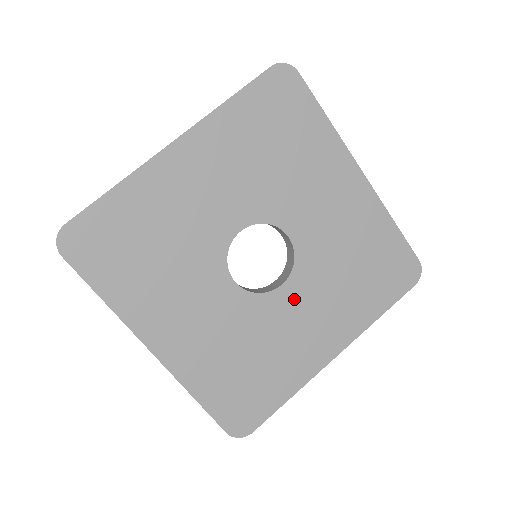
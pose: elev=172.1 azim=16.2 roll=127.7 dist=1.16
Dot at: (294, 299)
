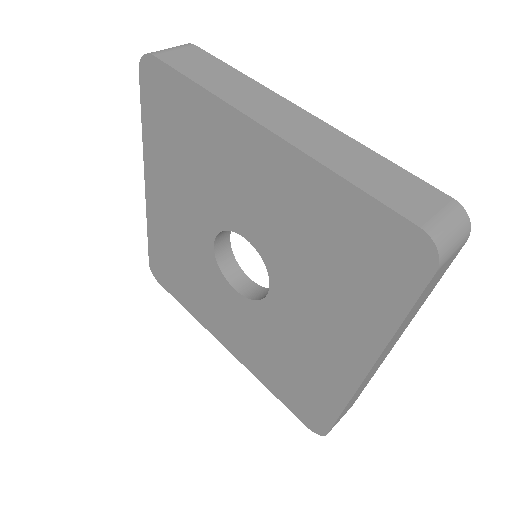
Dot at: (235, 304)
